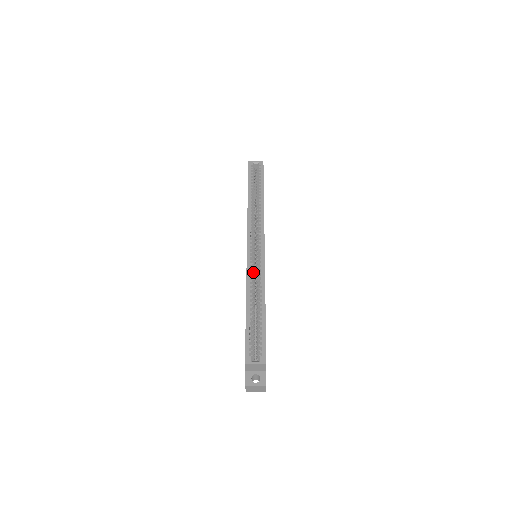
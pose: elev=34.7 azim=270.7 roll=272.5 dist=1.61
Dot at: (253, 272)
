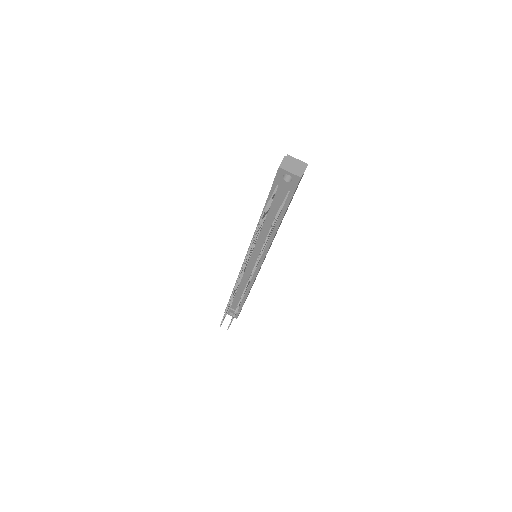
Dot at: occluded
